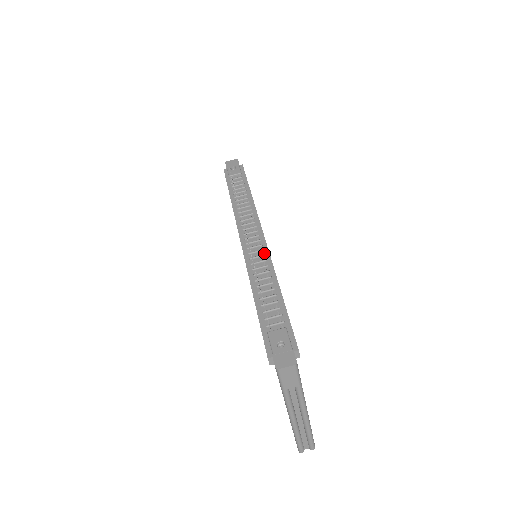
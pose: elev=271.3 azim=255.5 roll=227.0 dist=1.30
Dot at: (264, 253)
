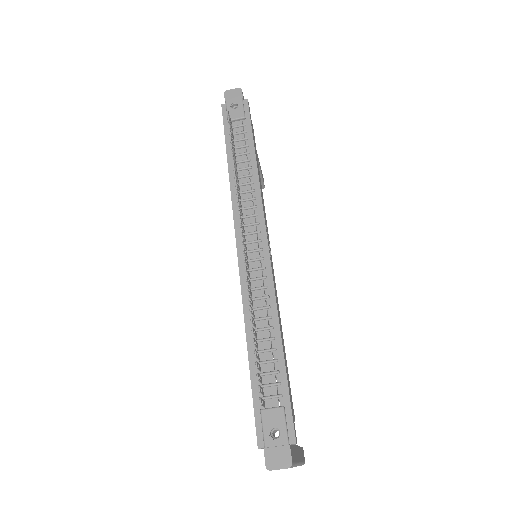
Dot at: (265, 273)
